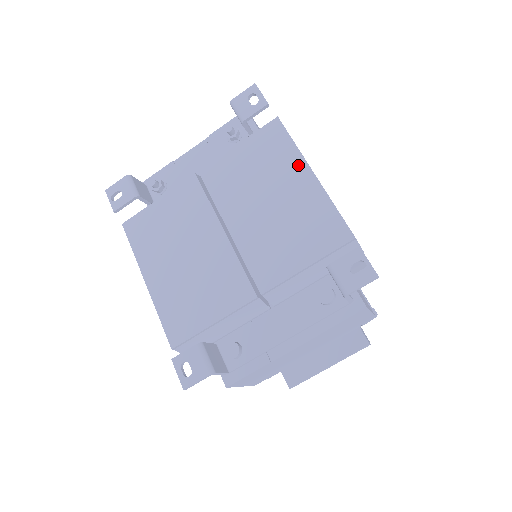
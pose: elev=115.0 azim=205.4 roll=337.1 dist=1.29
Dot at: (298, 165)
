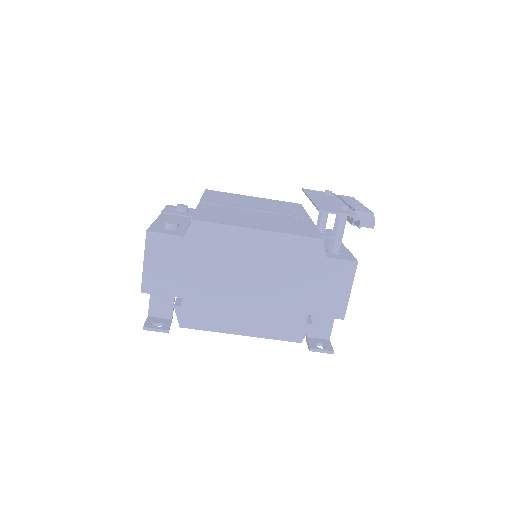
Dot at: occluded
